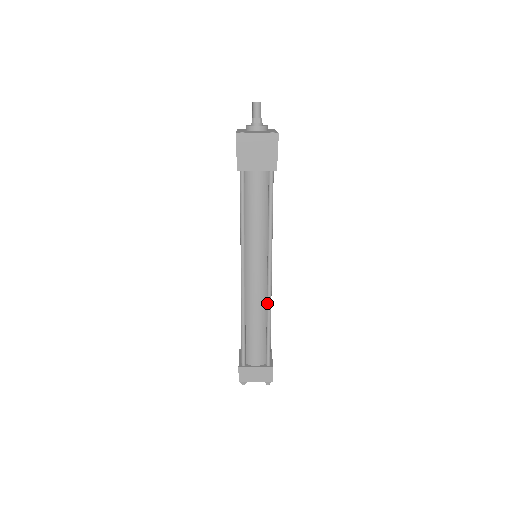
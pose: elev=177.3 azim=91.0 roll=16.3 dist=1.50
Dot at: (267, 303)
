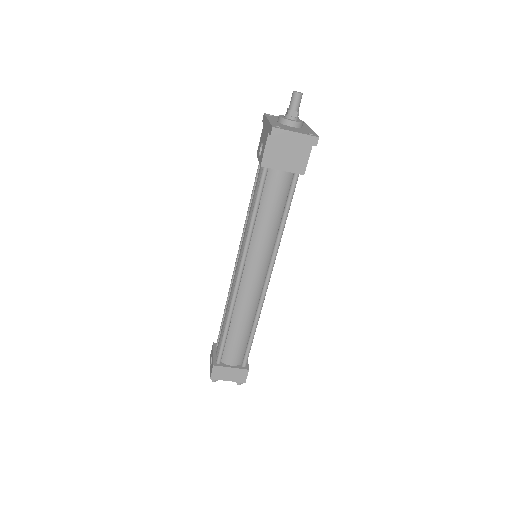
Dot at: (258, 307)
